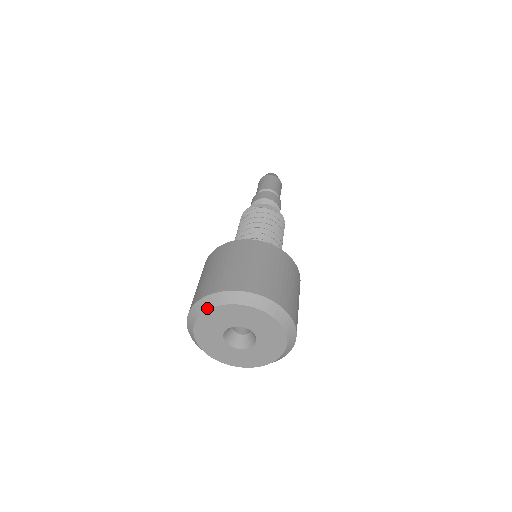
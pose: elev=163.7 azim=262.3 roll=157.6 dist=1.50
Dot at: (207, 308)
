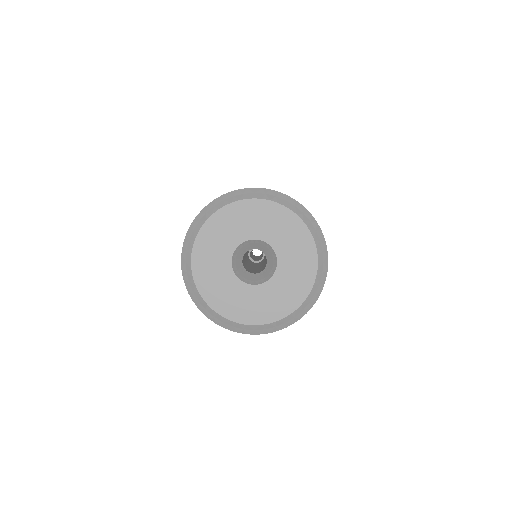
Dot at: (216, 209)
